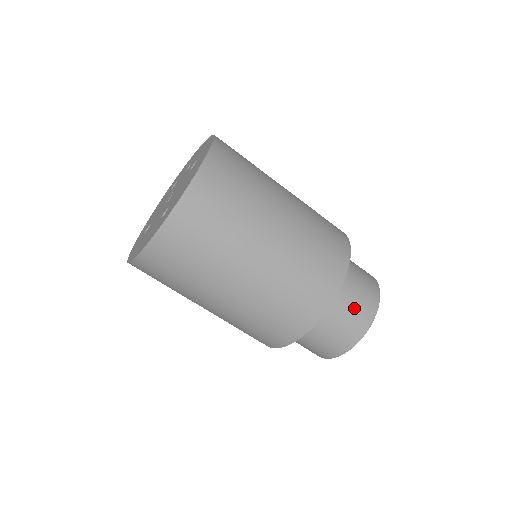
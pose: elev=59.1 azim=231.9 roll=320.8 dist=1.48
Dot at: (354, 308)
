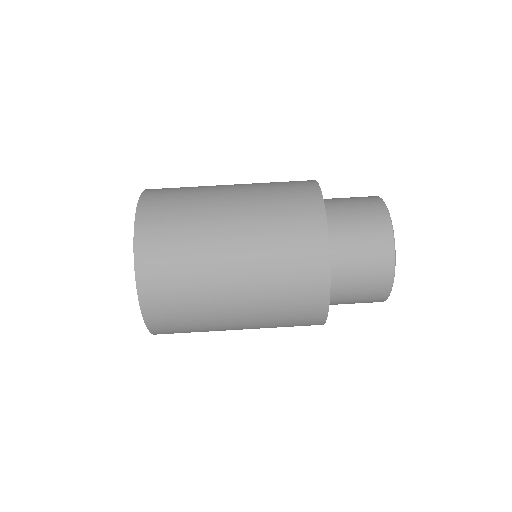
Dot at: (353, 199)
